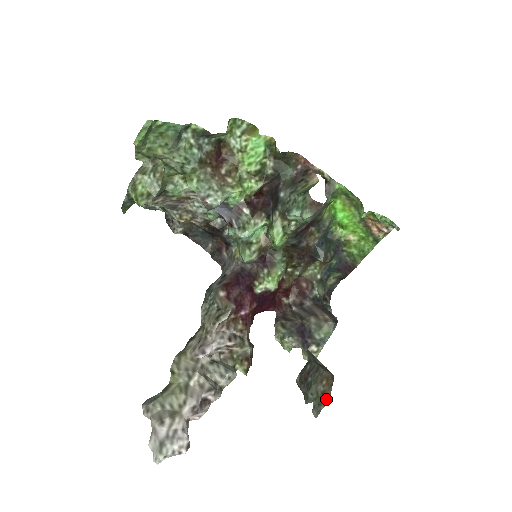
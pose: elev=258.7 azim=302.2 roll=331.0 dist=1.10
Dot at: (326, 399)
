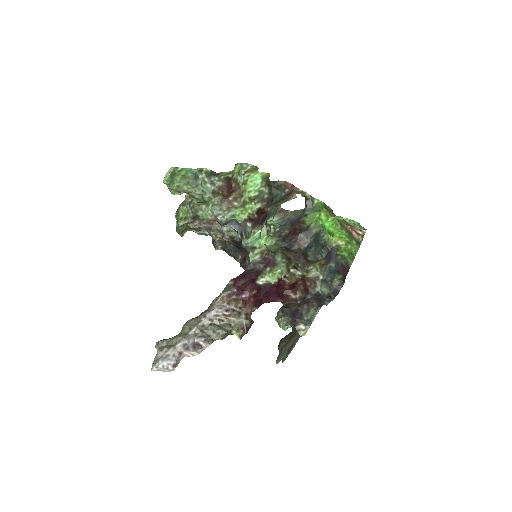
Dot at: (282, 349)
